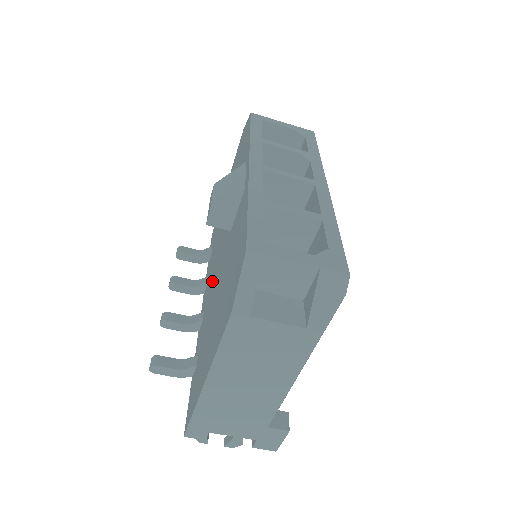
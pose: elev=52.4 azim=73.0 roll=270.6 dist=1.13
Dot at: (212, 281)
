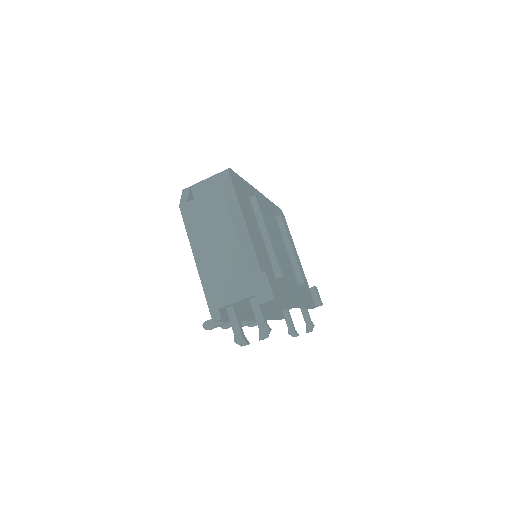
Dot at: occluded
